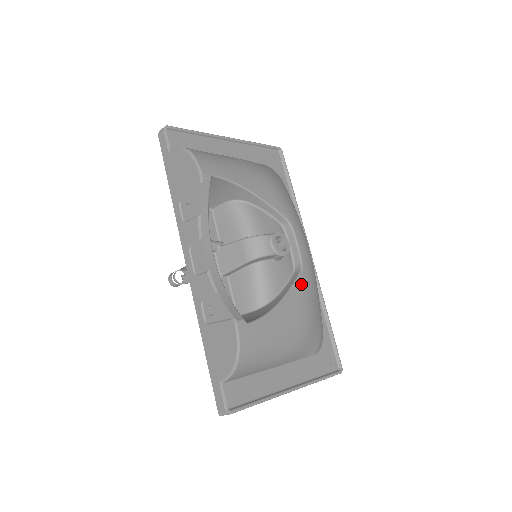
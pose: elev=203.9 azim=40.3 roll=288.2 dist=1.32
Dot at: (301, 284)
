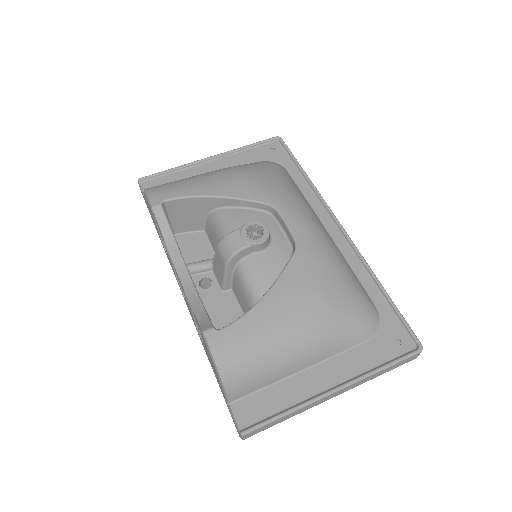
Dot at: (297, 265)
